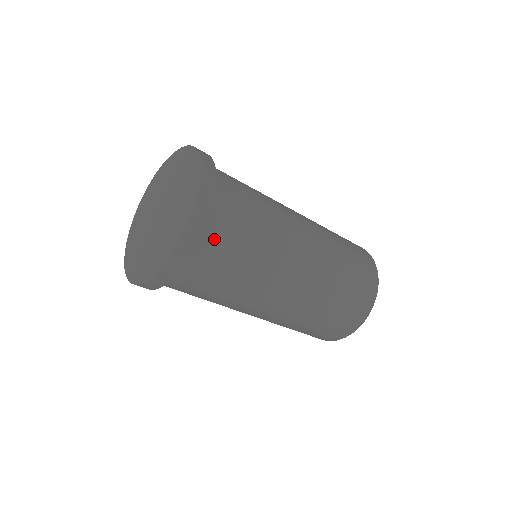
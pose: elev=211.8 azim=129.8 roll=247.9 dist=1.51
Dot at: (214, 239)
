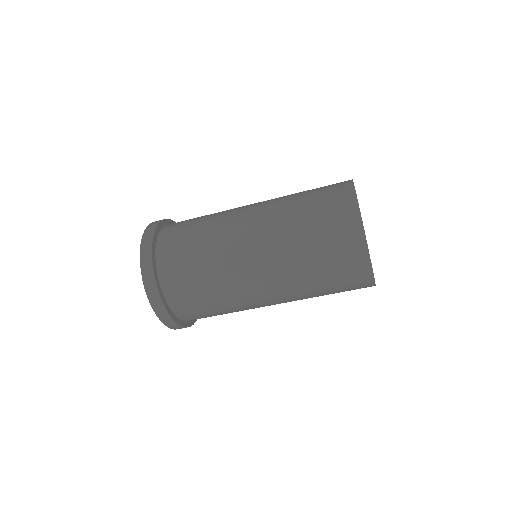
Dot at: (169, 262)
